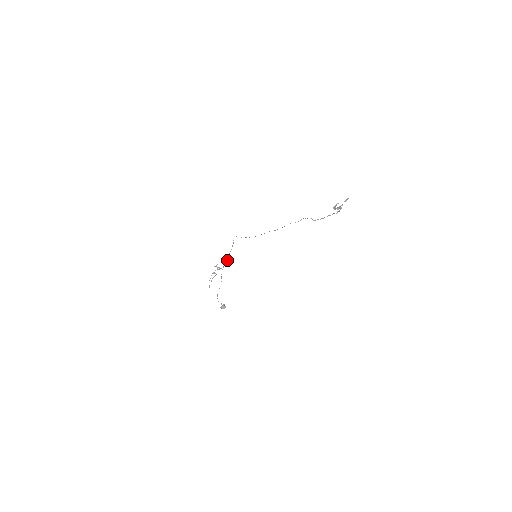
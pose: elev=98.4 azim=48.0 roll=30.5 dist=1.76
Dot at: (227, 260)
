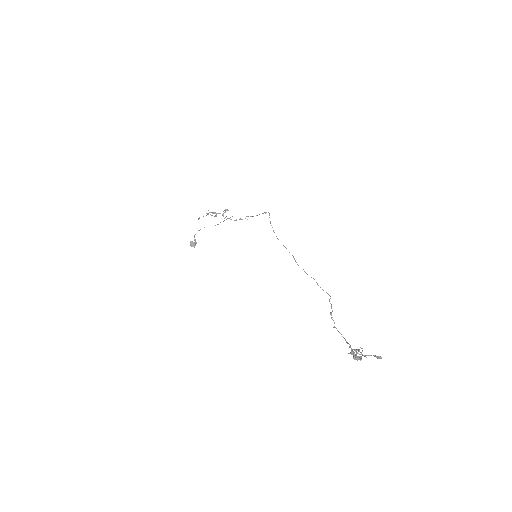
Dot at: (240, 218)
